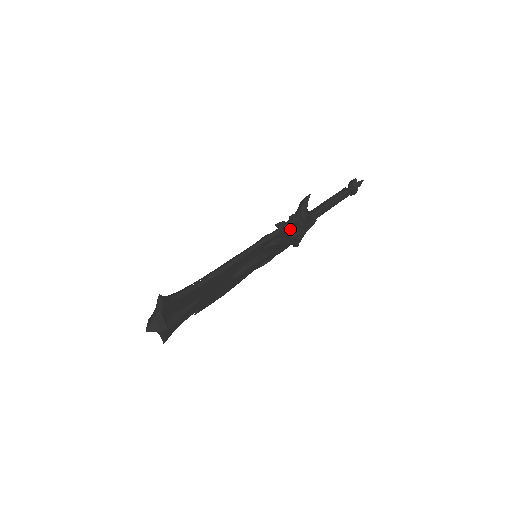
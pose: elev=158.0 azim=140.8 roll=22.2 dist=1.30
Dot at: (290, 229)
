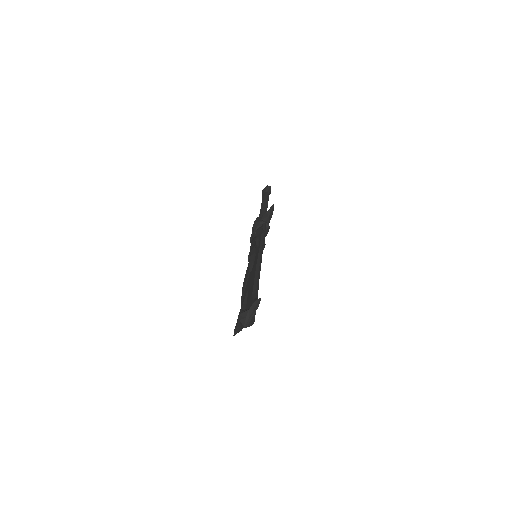
Dot at: occluded
